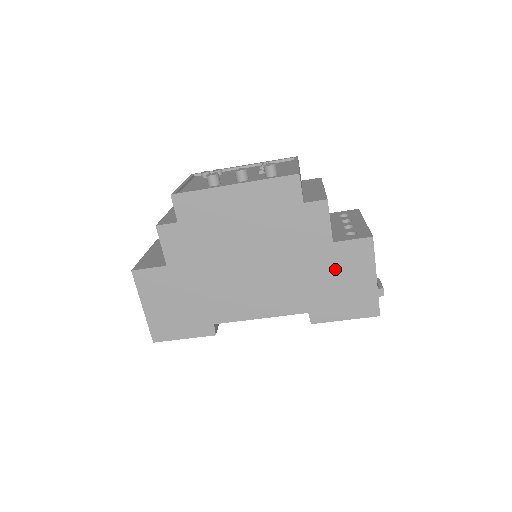
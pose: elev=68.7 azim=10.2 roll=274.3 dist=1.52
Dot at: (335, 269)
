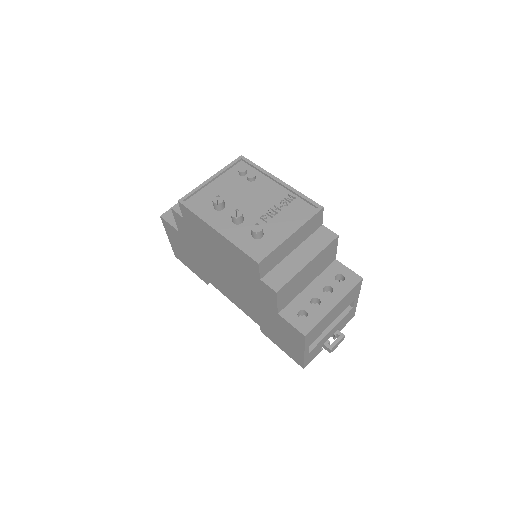
Dot at: (278, 325)
